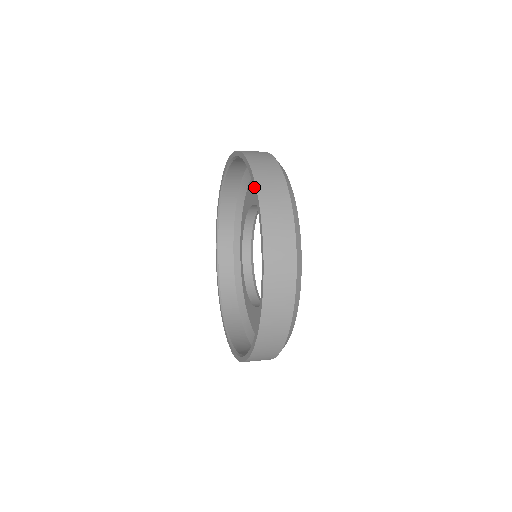
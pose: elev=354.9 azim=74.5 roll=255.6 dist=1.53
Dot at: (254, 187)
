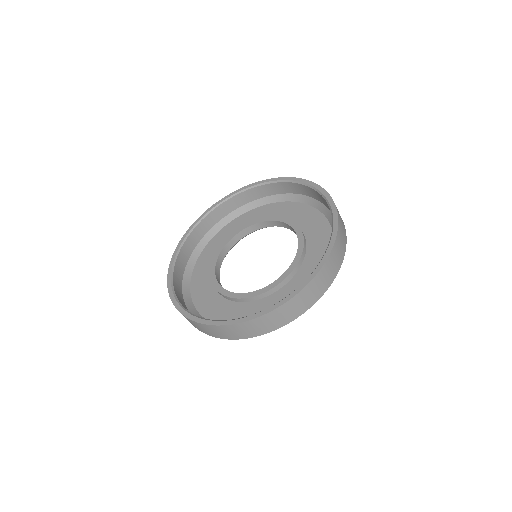
Dot at: (262, 182)
